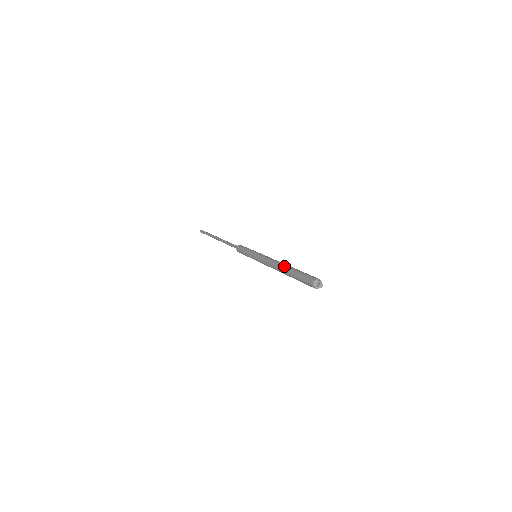
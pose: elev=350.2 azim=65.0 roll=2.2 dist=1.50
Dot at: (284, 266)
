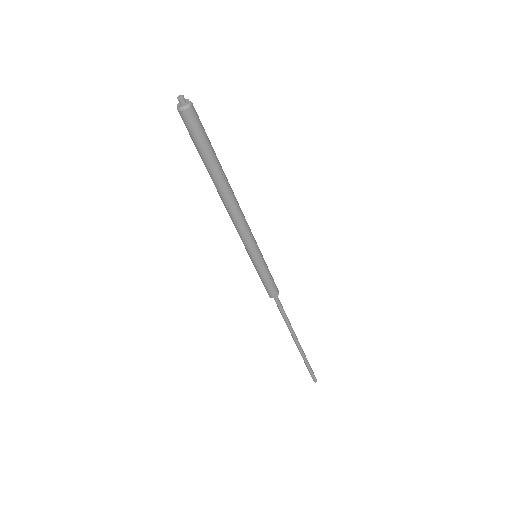
Dot at: occluded
